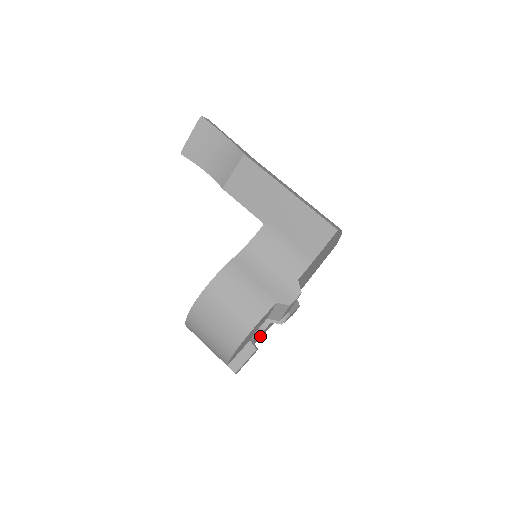
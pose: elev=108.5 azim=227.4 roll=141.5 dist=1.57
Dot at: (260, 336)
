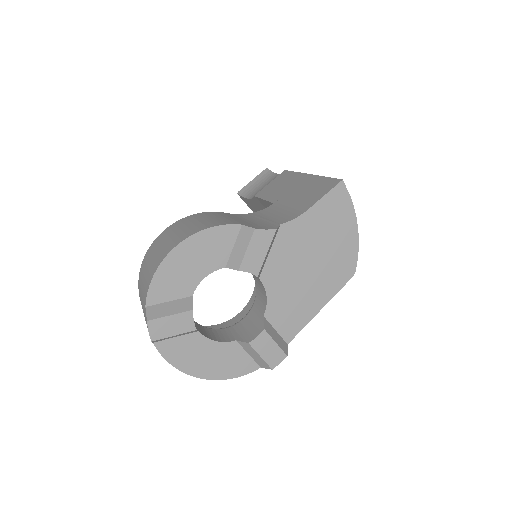
Dot at: (214, 365)
